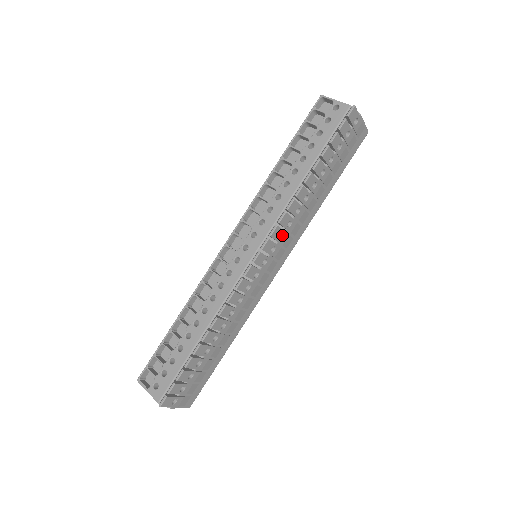
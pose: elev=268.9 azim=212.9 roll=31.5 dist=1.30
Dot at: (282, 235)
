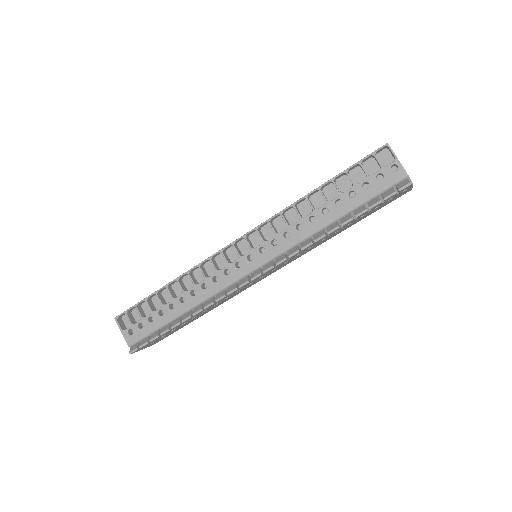
Dot at: occluded
